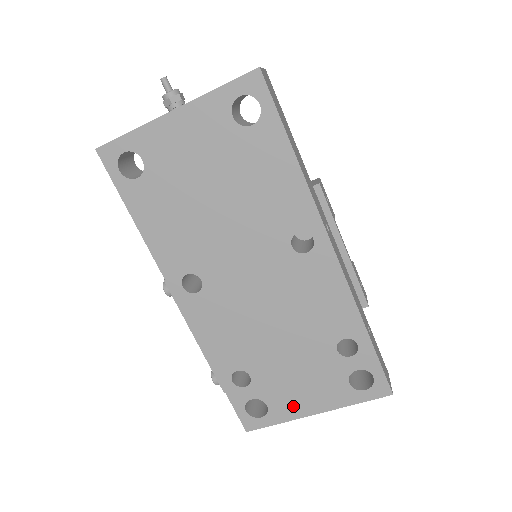
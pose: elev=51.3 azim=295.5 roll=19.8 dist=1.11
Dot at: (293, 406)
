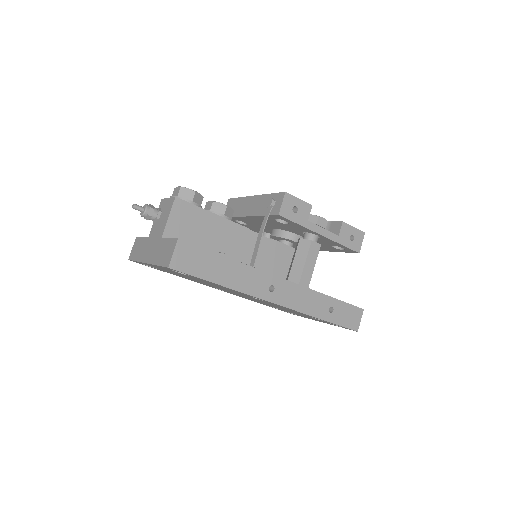
Dot at: (309, 318)
